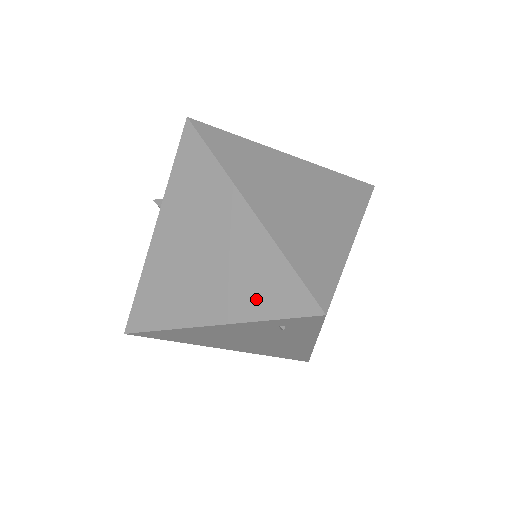
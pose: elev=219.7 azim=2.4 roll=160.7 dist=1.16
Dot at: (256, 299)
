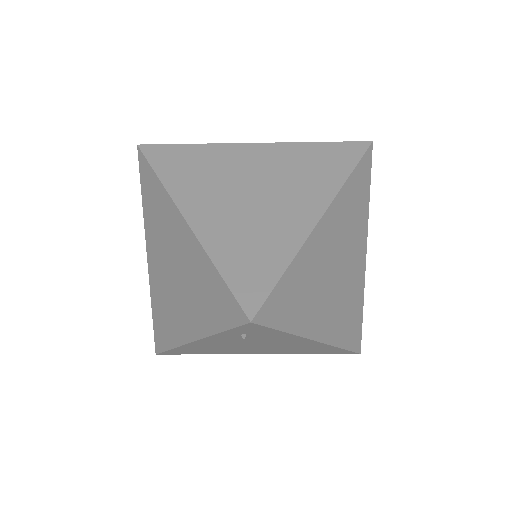
Dot at: (208, 312)
